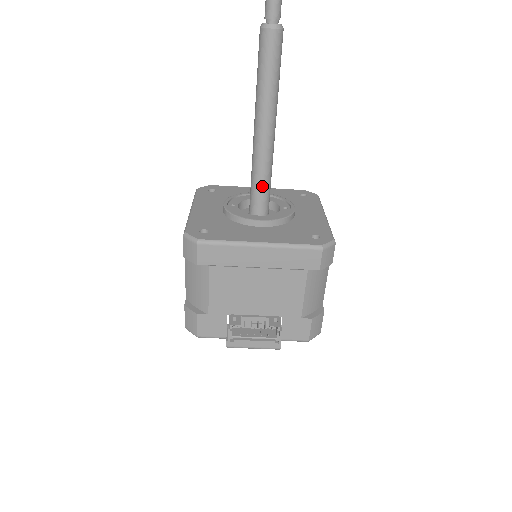
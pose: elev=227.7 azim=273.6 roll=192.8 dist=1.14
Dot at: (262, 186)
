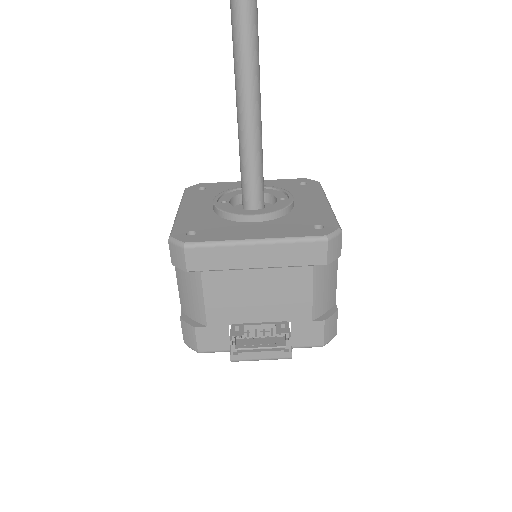
Dot at: (253, 176)
